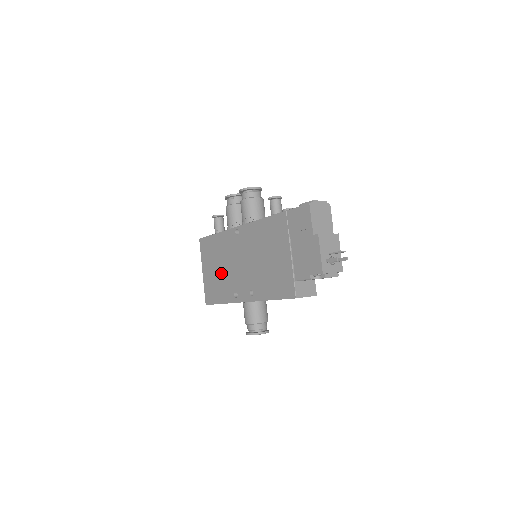
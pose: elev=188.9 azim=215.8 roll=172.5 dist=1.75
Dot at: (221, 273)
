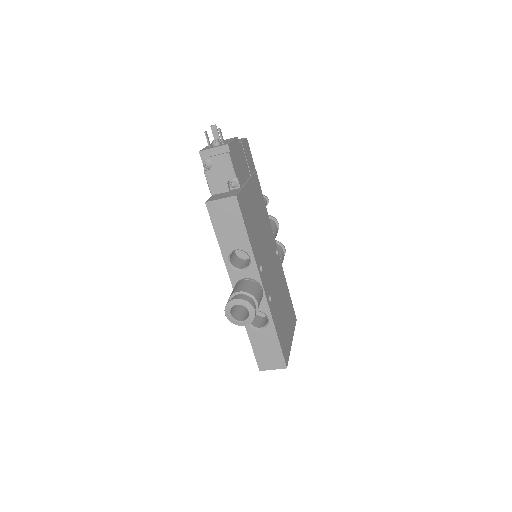
Dot at: occluded
